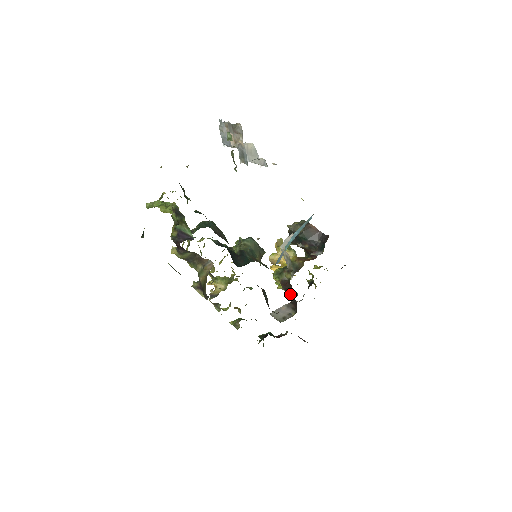
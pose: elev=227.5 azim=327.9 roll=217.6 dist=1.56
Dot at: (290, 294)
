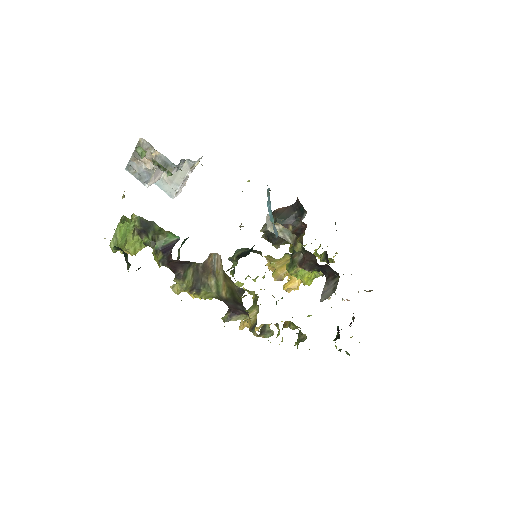
Dot at: (316, 263)
